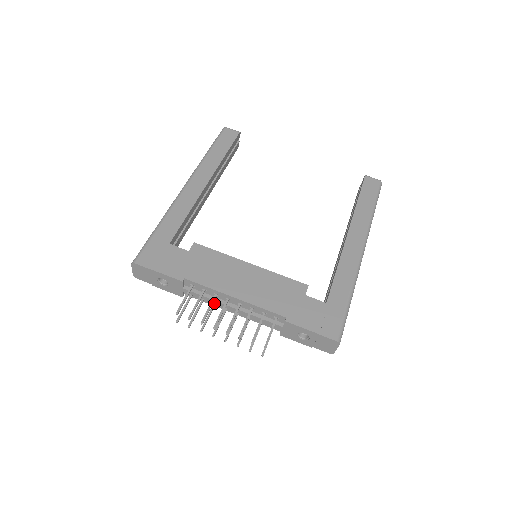
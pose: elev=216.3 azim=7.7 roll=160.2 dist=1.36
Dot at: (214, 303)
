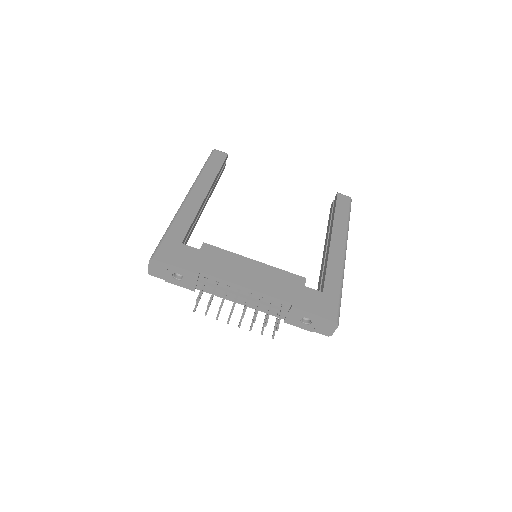
Dot at: occluded
